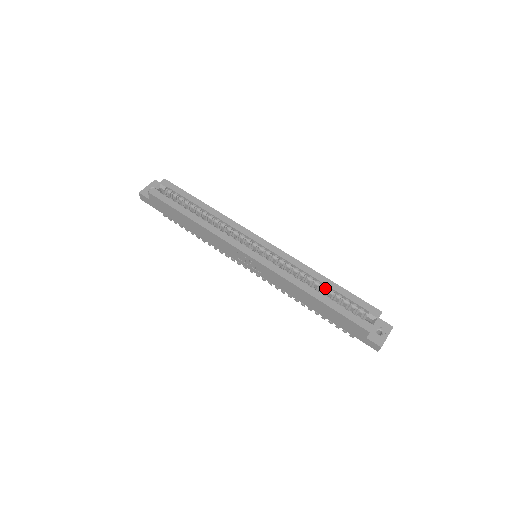
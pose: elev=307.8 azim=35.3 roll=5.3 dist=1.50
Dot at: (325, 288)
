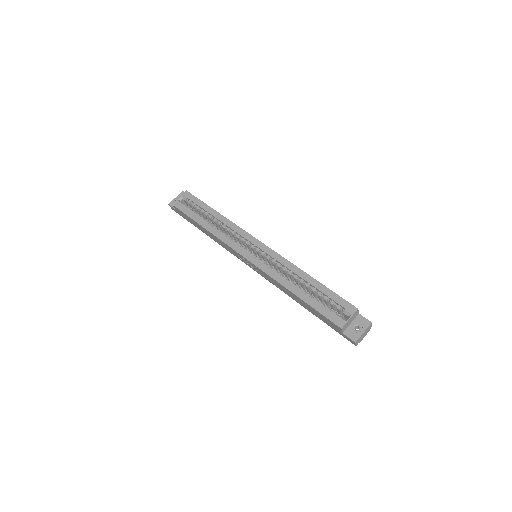
Dot at: (308, 286)
